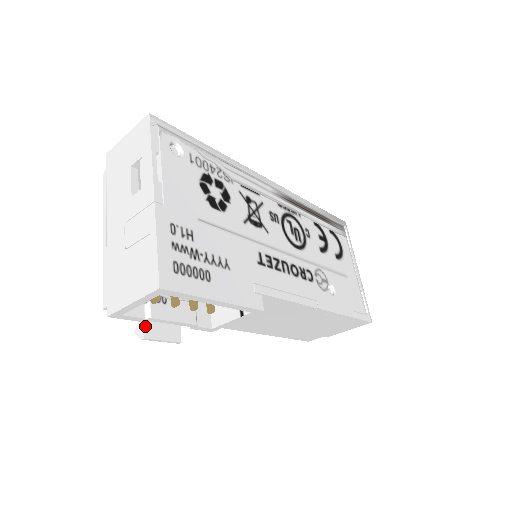
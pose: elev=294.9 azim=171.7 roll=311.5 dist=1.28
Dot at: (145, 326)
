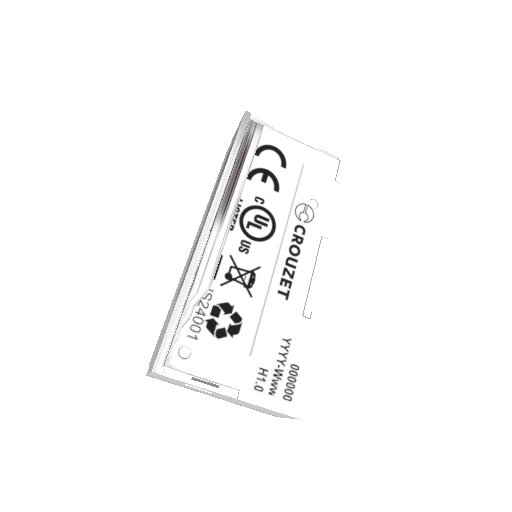
Dot at: occluded
